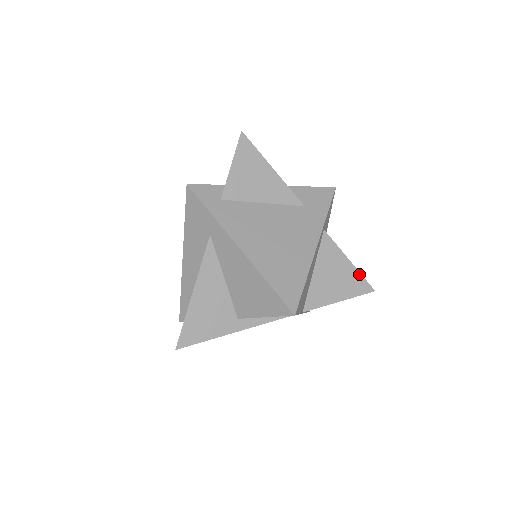
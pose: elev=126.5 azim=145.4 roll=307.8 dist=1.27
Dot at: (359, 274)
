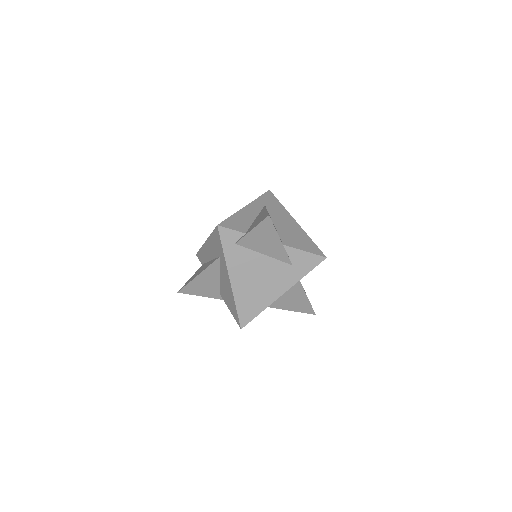
Dot at: (310, 305)
